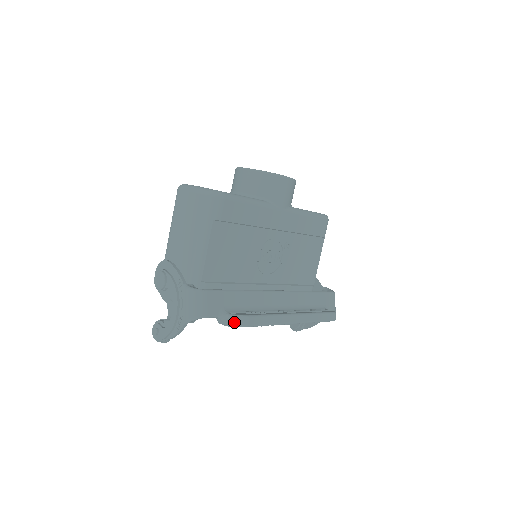
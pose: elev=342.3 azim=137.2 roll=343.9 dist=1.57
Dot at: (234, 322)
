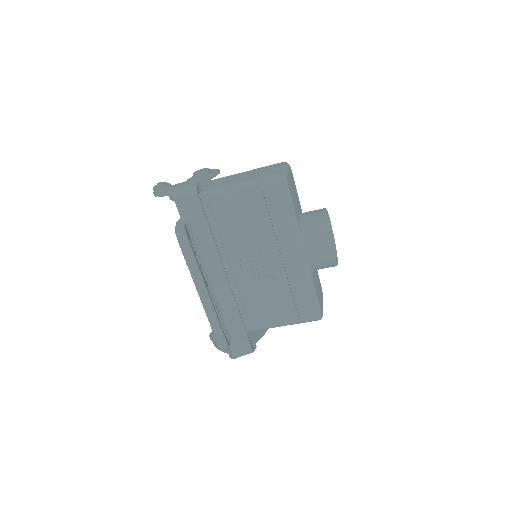
Dot at: (178, 227)
